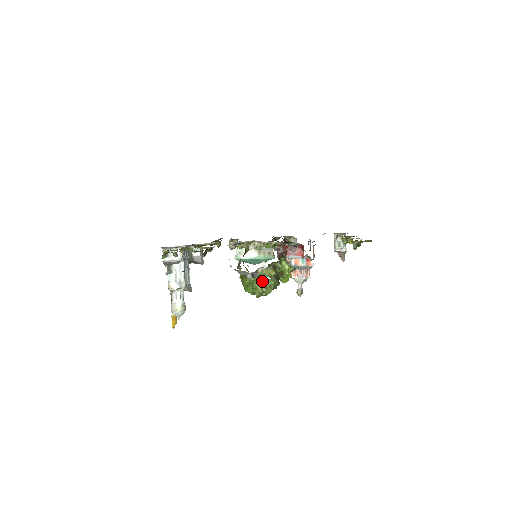
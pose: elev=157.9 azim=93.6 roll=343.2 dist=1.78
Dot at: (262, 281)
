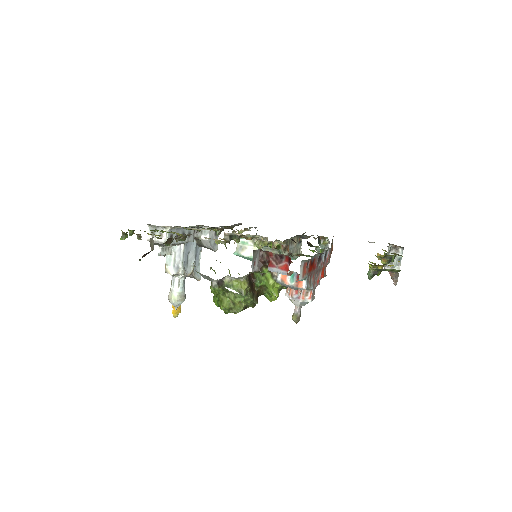
Dot at: (230, 294)
